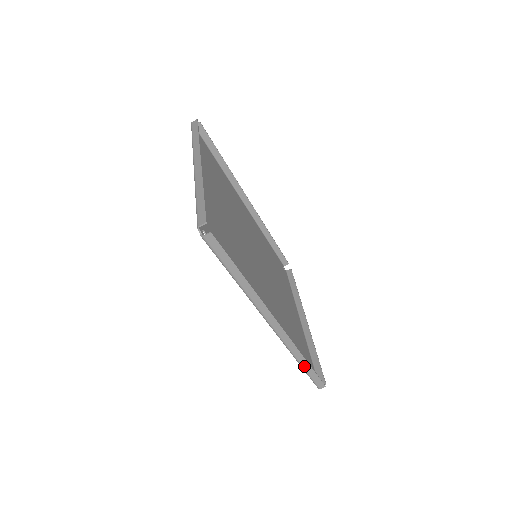
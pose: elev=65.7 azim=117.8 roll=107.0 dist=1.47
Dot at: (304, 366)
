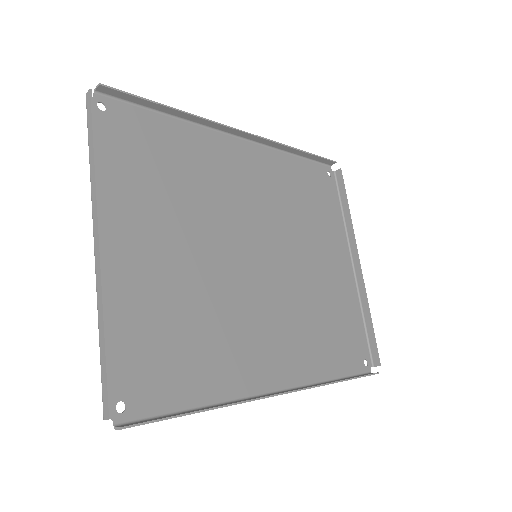
Dot at: occluded
